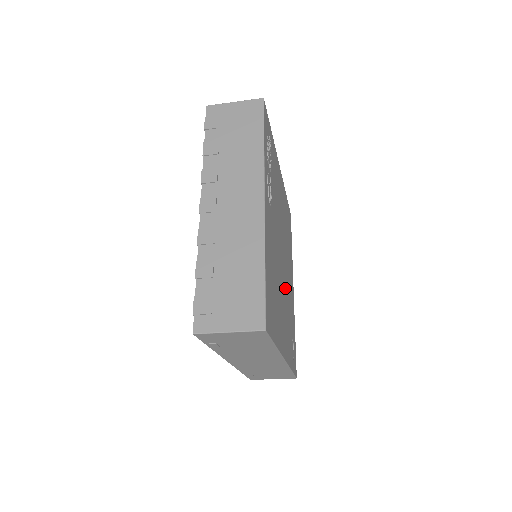
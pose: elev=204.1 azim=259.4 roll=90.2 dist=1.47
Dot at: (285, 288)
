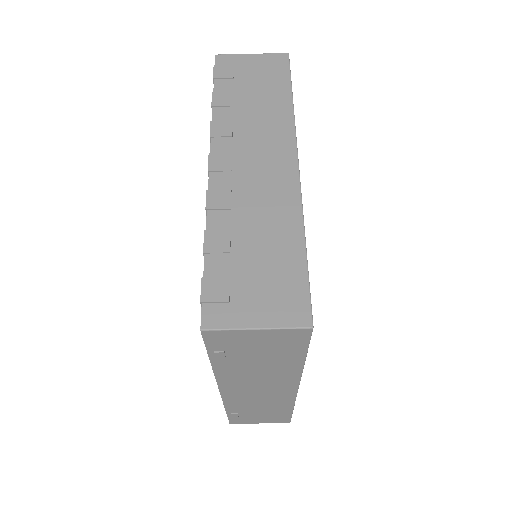
Dot at: occluded
